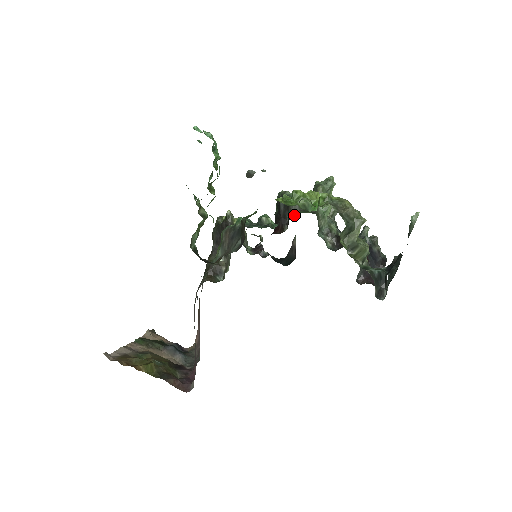
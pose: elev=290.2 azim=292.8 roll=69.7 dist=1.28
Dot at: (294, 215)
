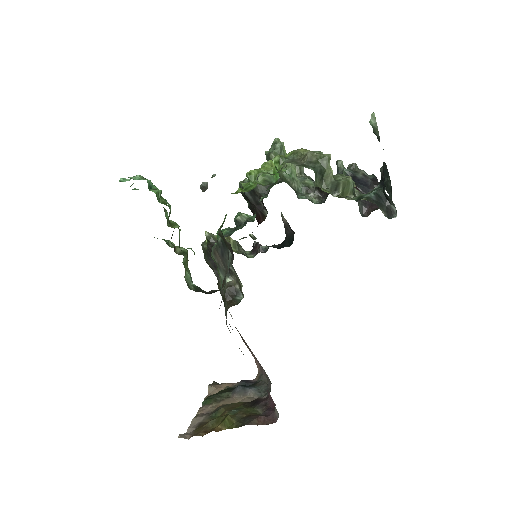
Dot at: (265, 196)
